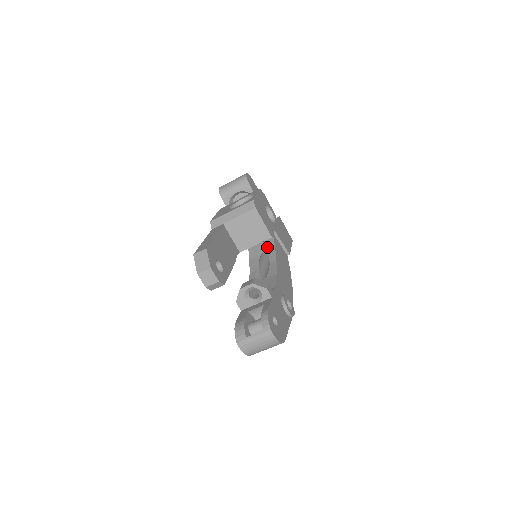
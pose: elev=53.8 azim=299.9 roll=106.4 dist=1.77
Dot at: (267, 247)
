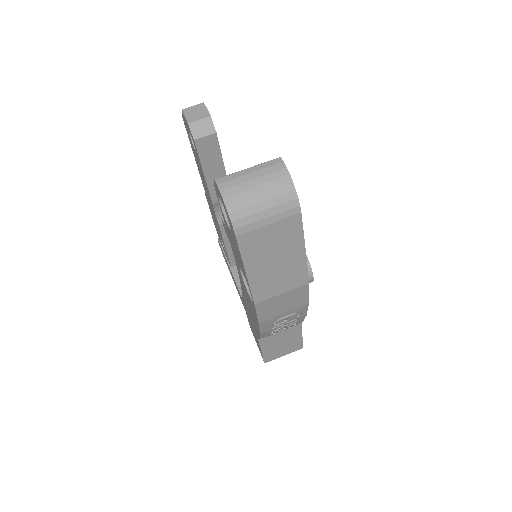
Dot at: occluded
